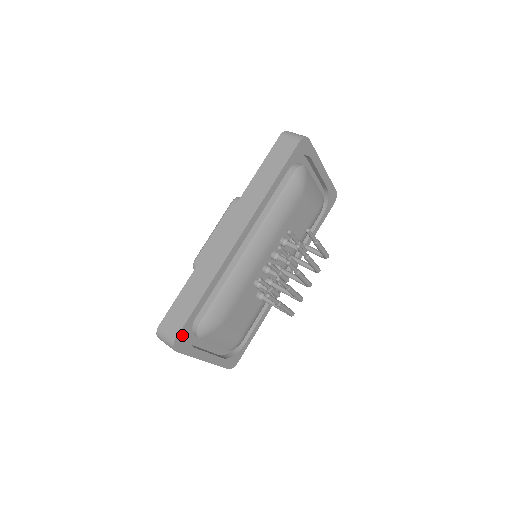
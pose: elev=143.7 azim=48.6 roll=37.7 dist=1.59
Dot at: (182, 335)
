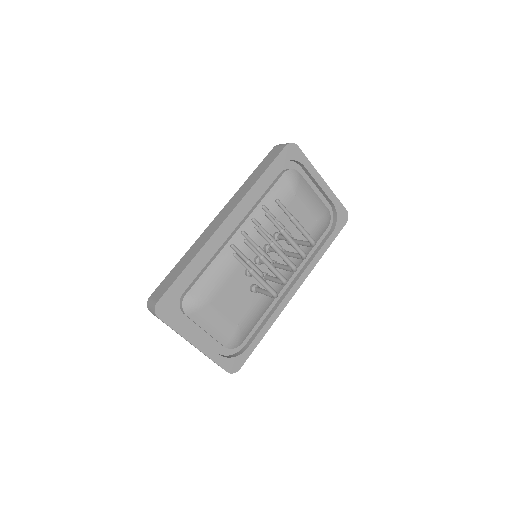
Dot at: (165, 302)
